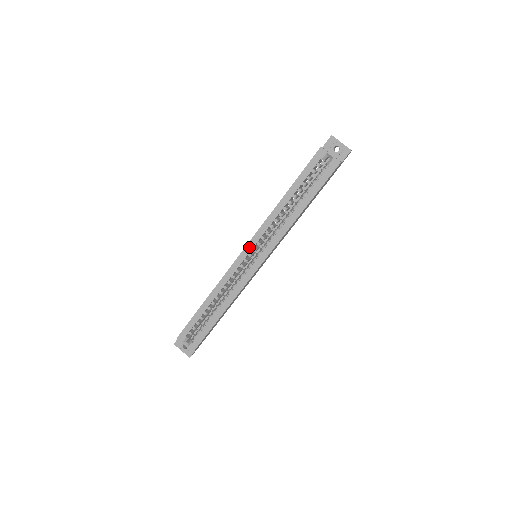
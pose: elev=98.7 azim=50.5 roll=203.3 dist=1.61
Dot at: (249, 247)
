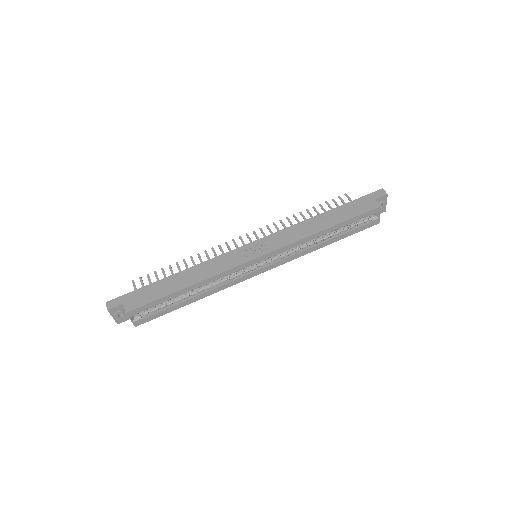
Dot at: (267, 256)
